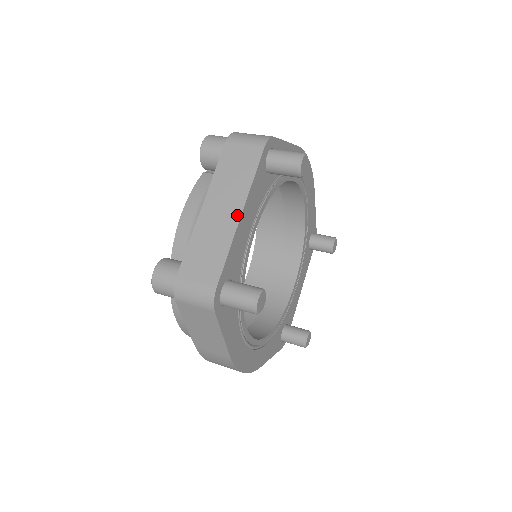
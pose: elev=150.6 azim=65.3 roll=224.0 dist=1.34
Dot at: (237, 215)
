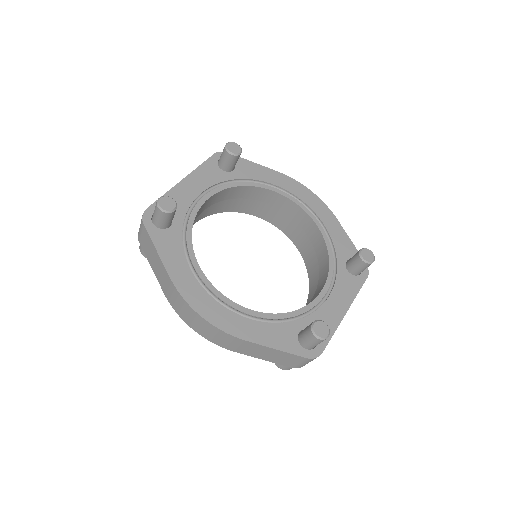
Dot at: (181, 181)
